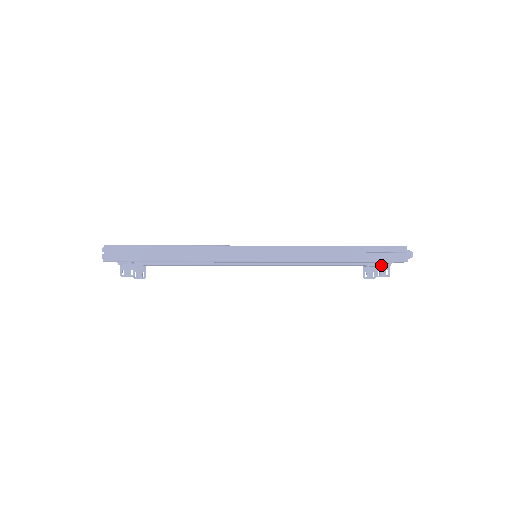
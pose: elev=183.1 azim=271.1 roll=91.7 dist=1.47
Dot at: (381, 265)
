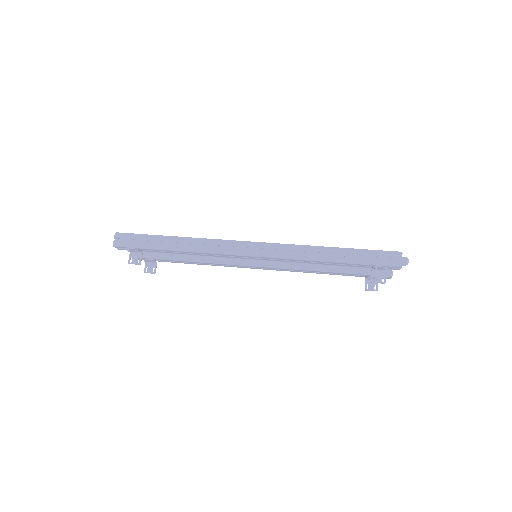
Dot at: occluded
